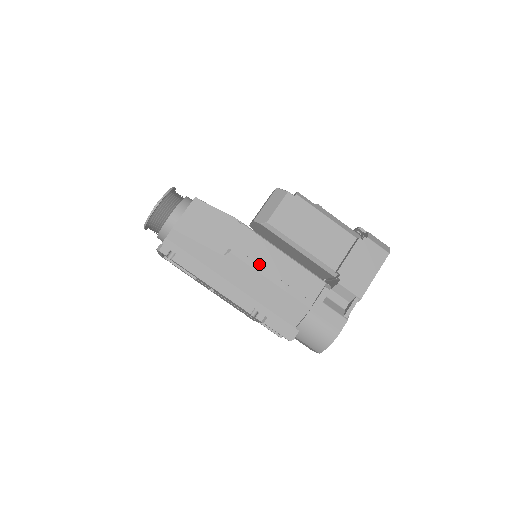
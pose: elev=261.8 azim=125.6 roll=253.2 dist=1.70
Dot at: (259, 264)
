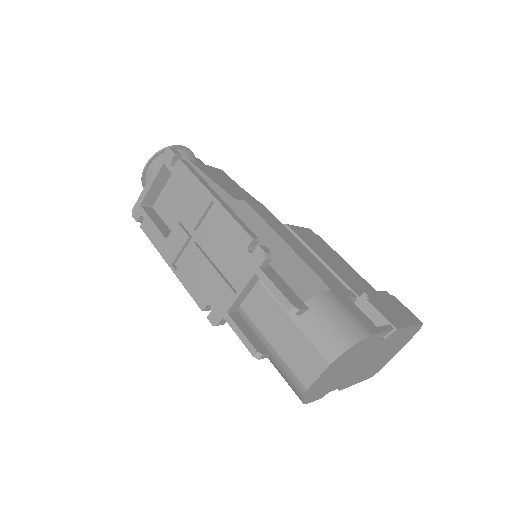
Dot at: occluded
